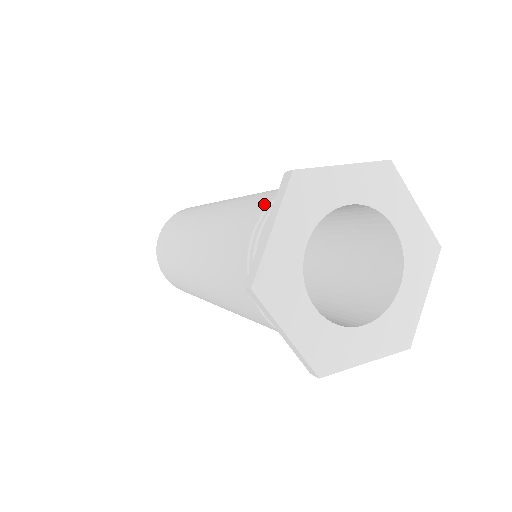
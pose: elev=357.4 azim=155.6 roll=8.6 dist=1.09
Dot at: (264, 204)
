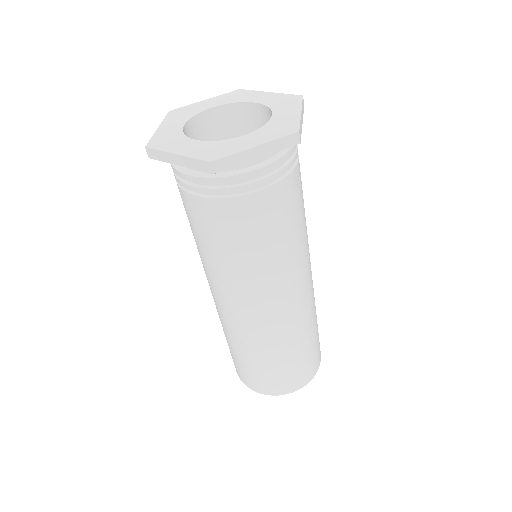
Dot at: occluded
